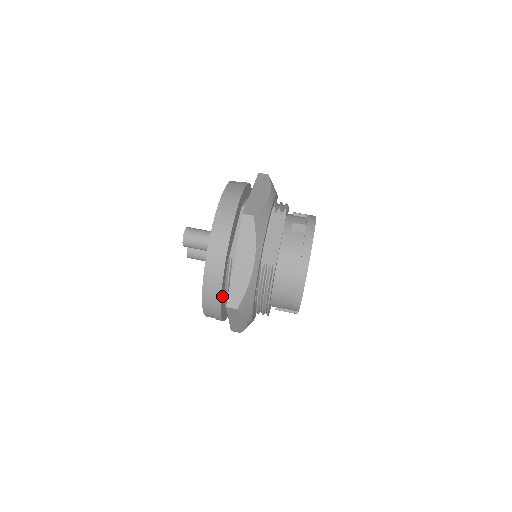
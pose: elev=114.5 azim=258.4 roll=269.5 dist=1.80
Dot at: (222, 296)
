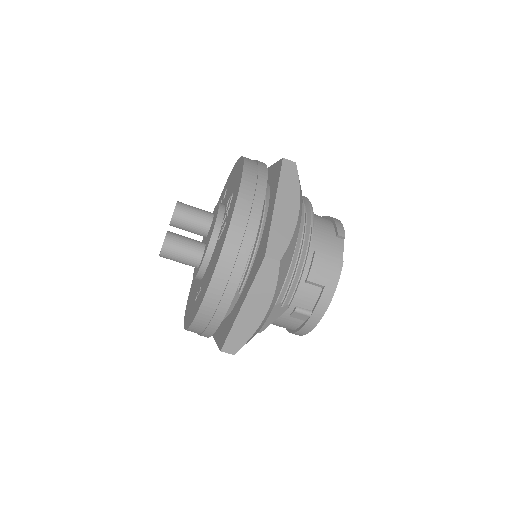
Dot at: occluded
